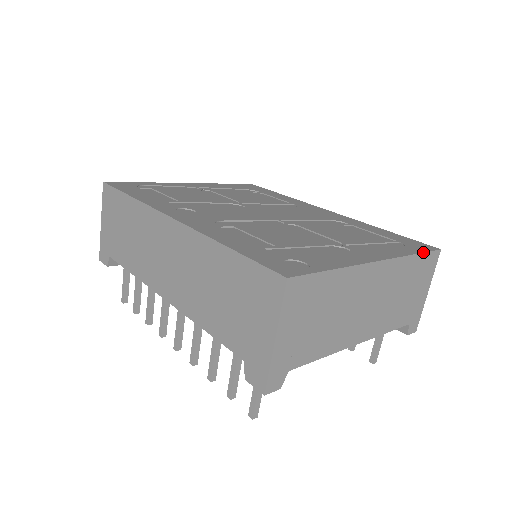
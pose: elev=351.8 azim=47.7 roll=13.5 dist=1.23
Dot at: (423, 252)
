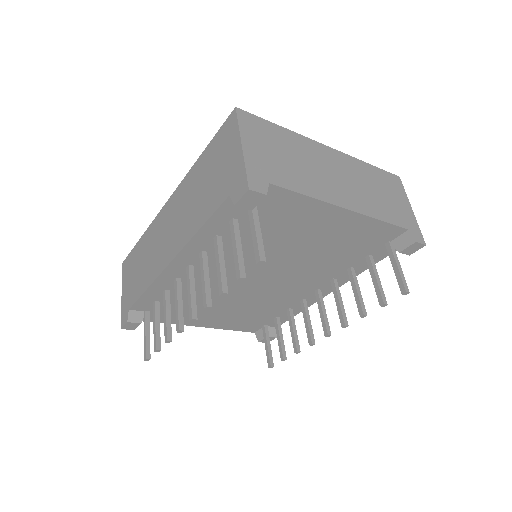
Dot at: (378, 168)
